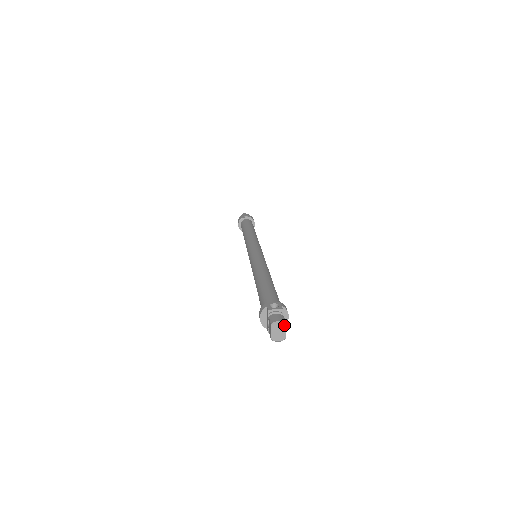
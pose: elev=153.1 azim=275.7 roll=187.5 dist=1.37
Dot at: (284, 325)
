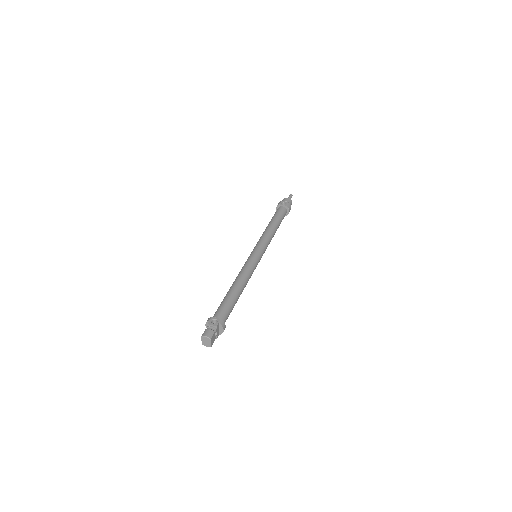
Dot at: (209, 340)
